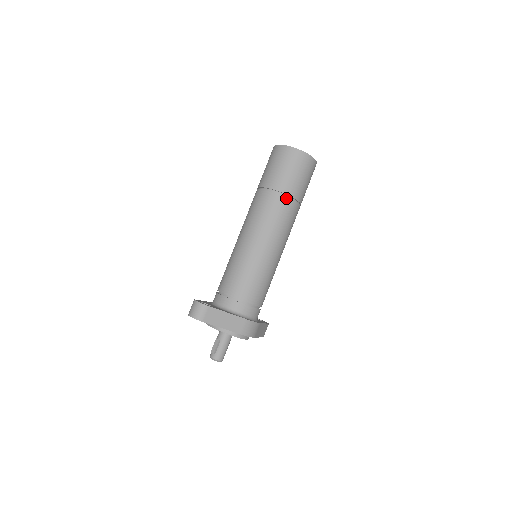
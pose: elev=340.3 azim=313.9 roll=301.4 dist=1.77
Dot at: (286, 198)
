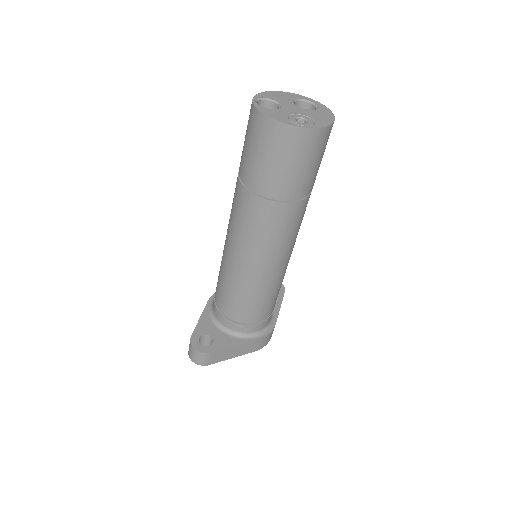
Dot at: (288, 205)
